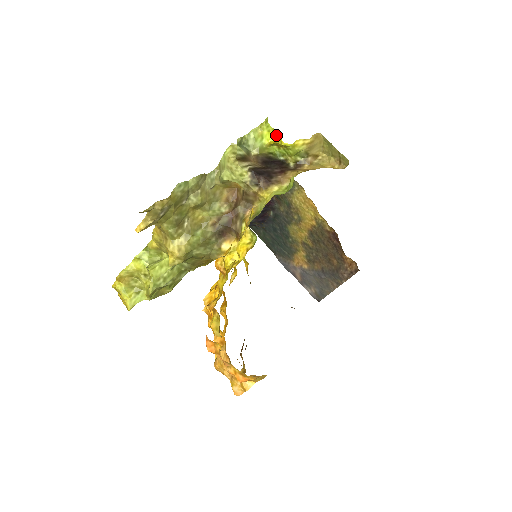
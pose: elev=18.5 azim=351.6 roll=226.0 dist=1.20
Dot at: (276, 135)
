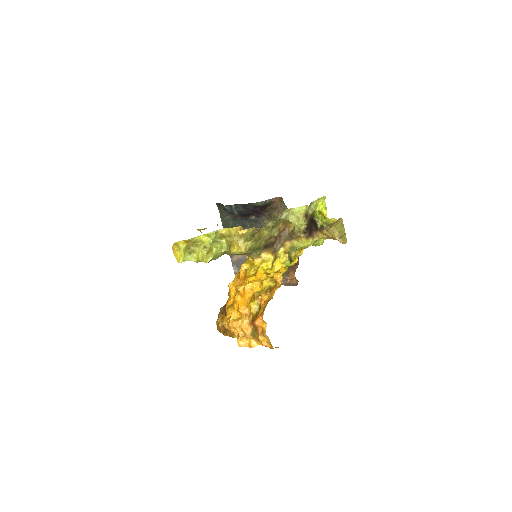
Dot at: (325, 209)
